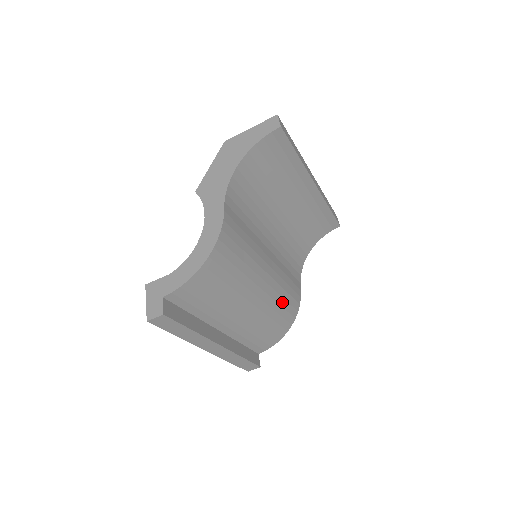
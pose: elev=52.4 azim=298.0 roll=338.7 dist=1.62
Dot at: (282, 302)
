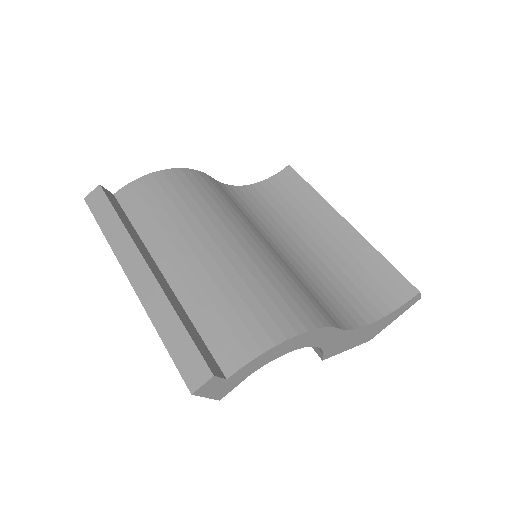
Dot at: (275, 283)
